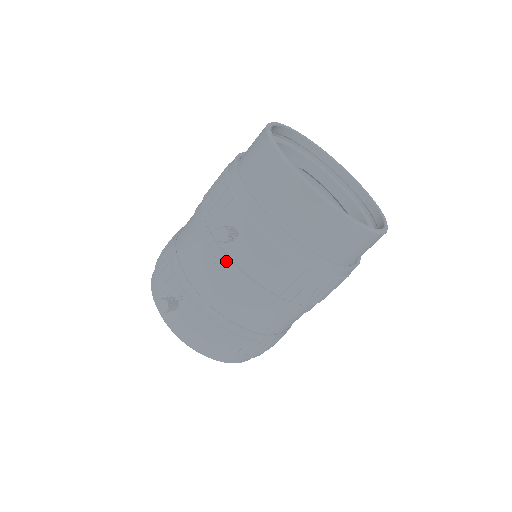
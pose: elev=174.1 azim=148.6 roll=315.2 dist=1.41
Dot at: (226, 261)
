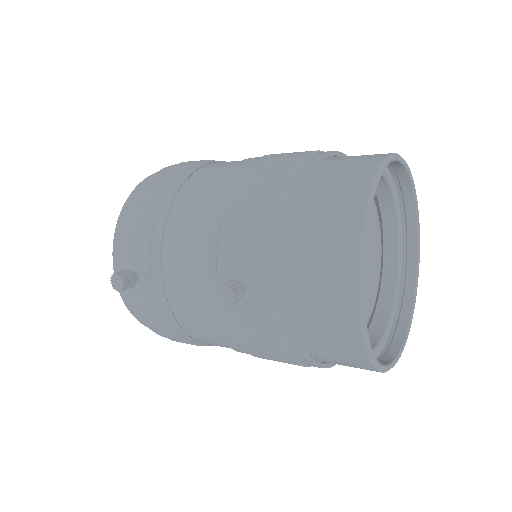
Dot at: (214, 297)
